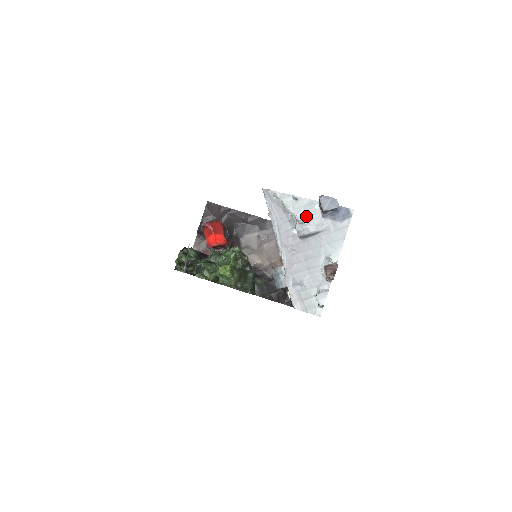
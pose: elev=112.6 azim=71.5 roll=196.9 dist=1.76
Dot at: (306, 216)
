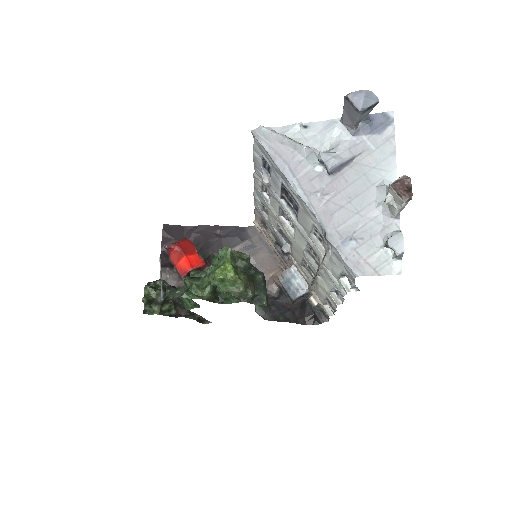
Dot at: (328, 143)
